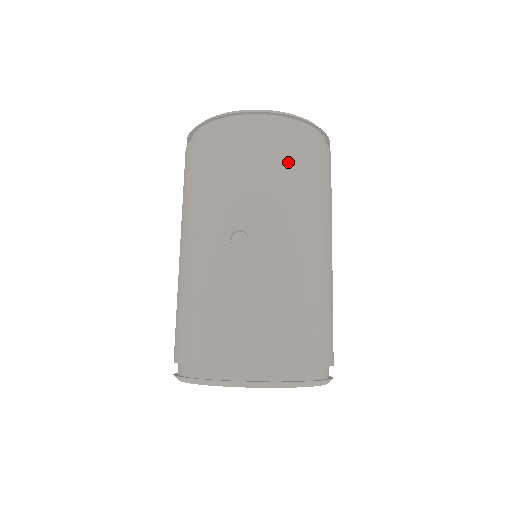
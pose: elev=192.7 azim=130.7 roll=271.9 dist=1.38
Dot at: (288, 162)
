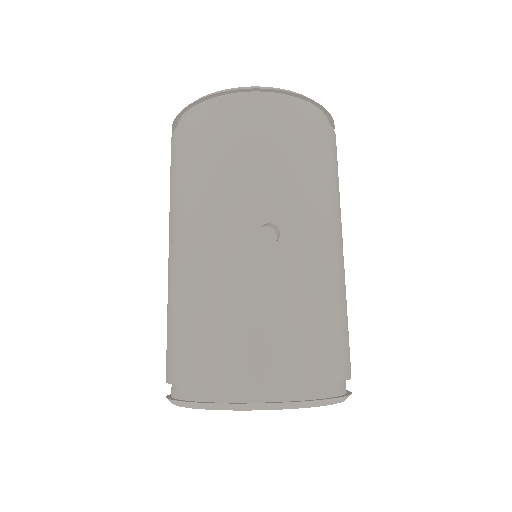
Dot at: (314, 151)
